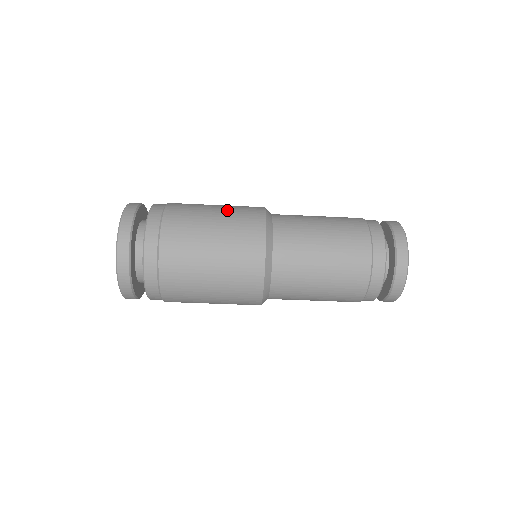
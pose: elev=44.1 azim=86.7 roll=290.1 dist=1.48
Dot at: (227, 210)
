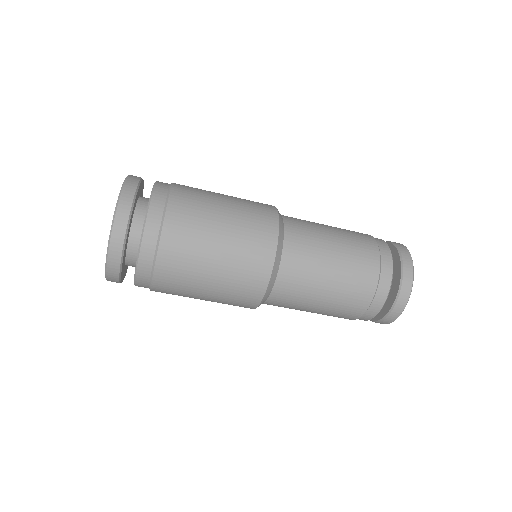
Dot at: (238, 214)
